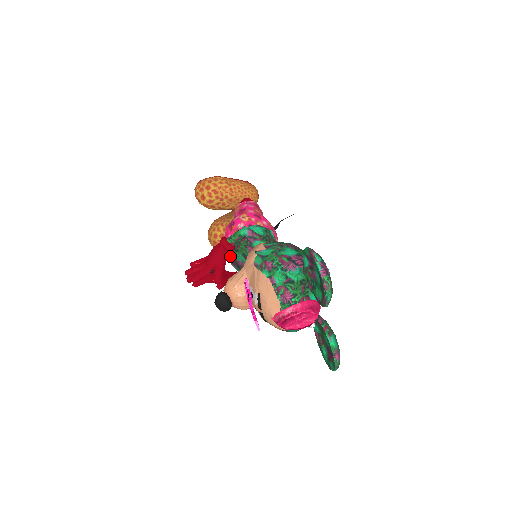
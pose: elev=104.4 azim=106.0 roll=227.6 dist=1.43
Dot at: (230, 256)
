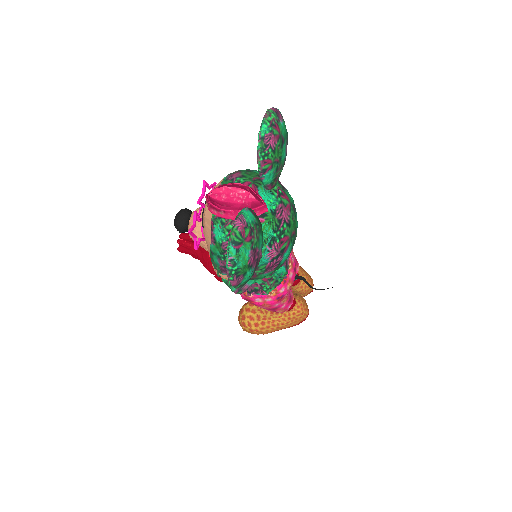
Dot at: occluded
